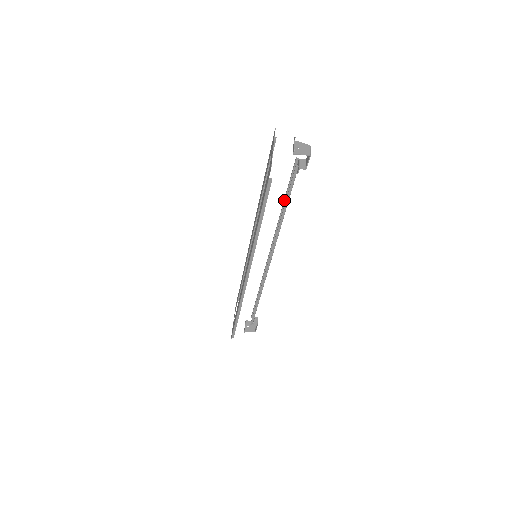
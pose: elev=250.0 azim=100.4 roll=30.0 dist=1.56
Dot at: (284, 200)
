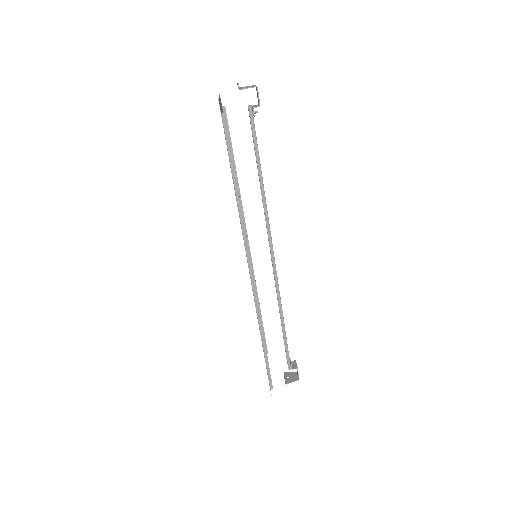
Dot at: occluded
